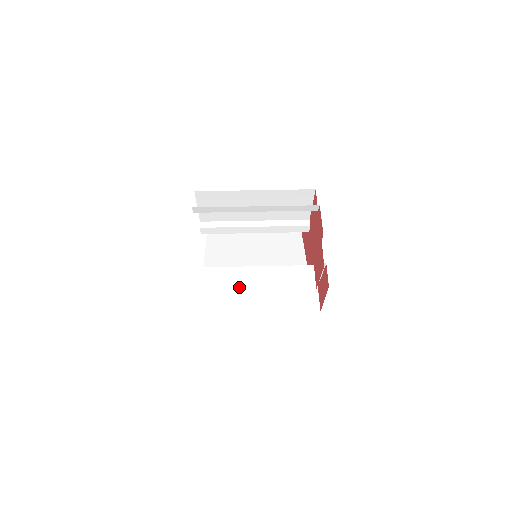
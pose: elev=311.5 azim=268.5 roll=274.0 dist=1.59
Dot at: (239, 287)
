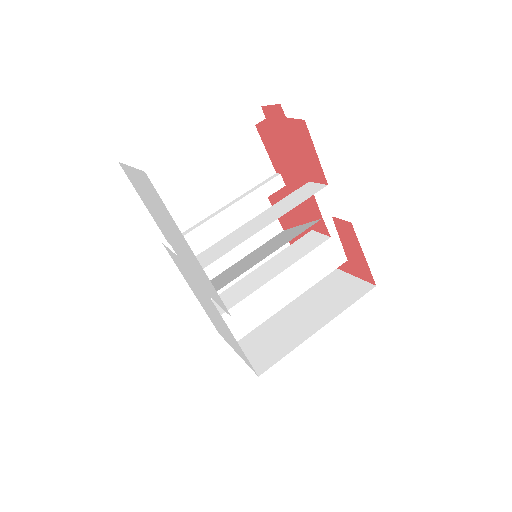
Dot at: (245, 238)
